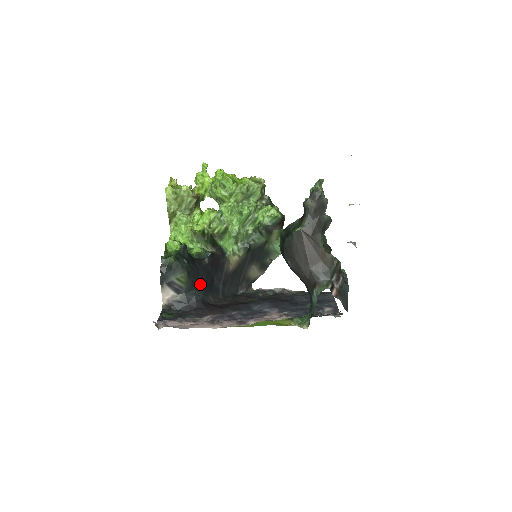
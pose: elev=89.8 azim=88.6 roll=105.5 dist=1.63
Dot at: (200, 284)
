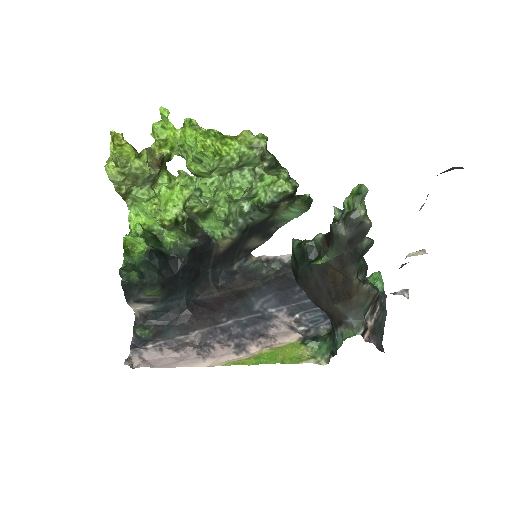
Dot at: (181, 286)
